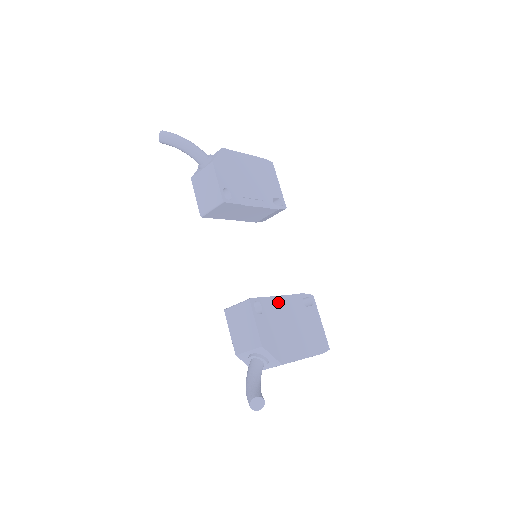
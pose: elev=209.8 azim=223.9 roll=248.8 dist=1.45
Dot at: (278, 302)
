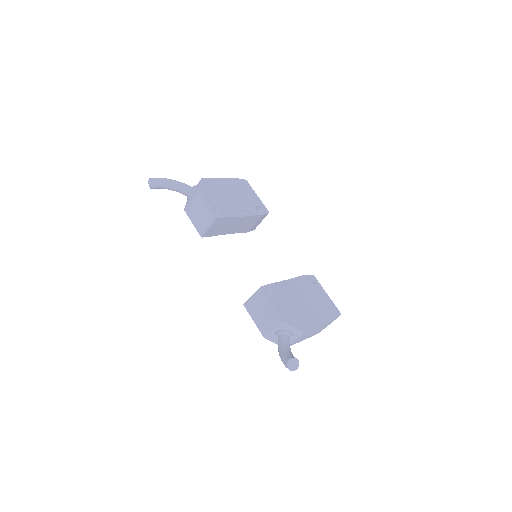
Dot at: (285, 285)
